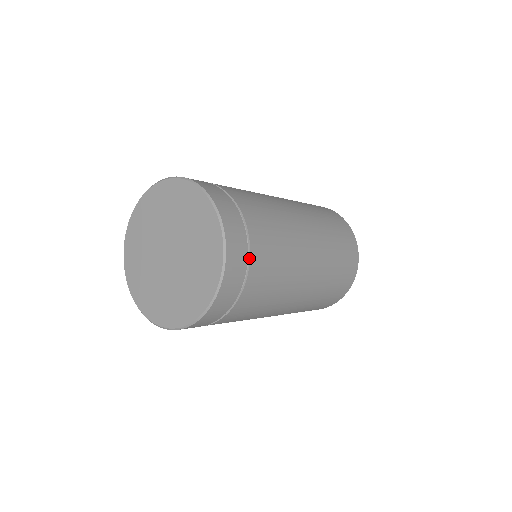
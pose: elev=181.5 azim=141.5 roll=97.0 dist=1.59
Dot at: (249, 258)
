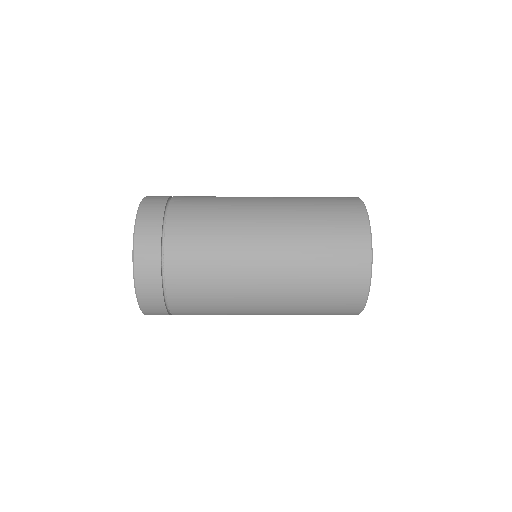
Dot at: (168, 208)
